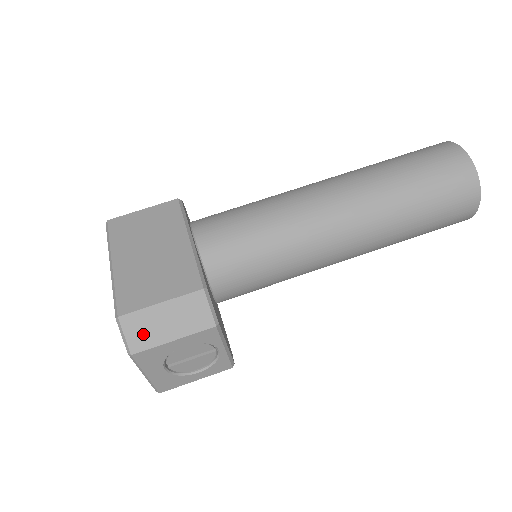
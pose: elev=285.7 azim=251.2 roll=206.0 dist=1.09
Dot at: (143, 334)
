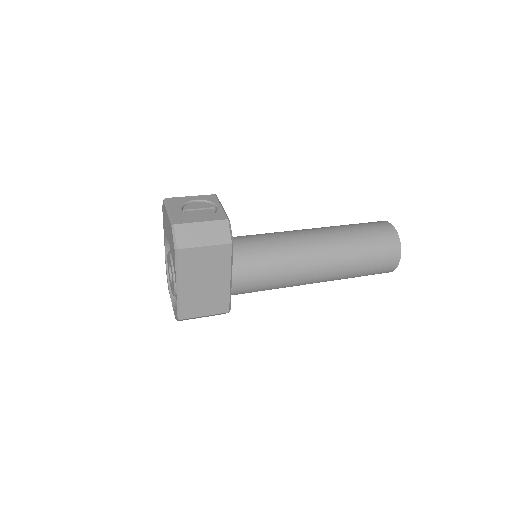
Dot at: occluded
